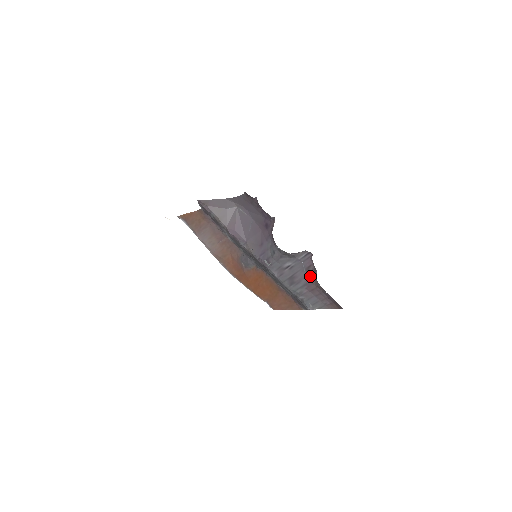
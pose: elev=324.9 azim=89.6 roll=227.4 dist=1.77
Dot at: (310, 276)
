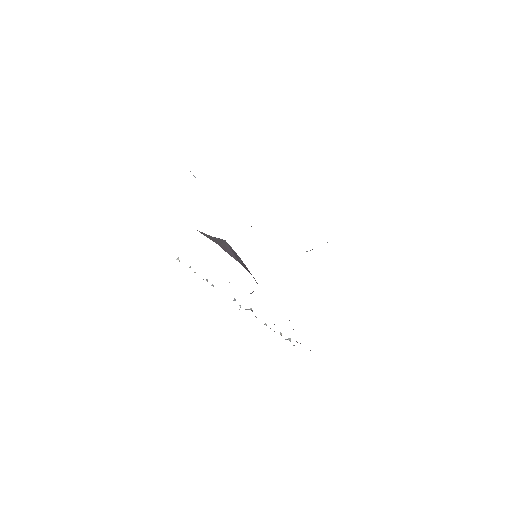
Dot at: occluded
